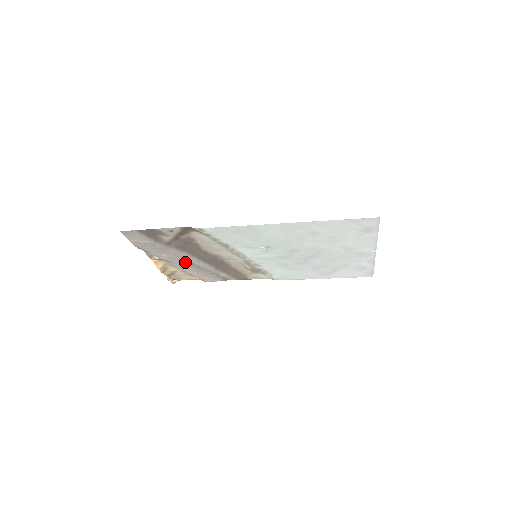
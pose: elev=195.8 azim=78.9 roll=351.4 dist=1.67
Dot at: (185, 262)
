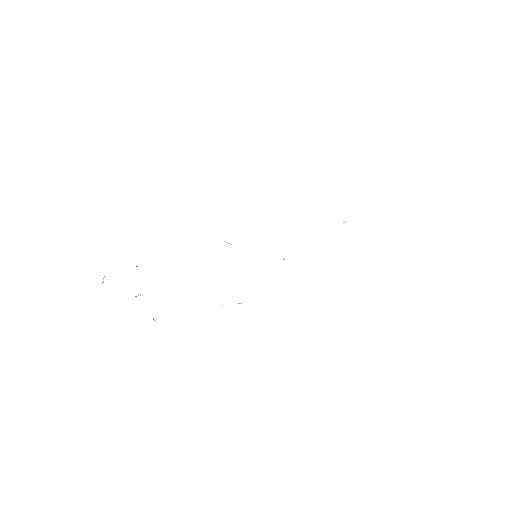
Dot at: occluded
